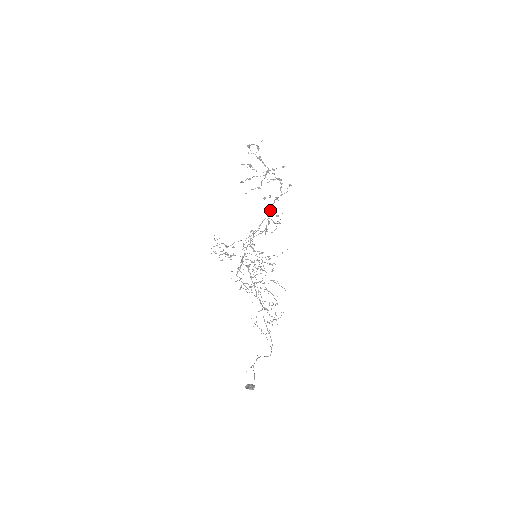
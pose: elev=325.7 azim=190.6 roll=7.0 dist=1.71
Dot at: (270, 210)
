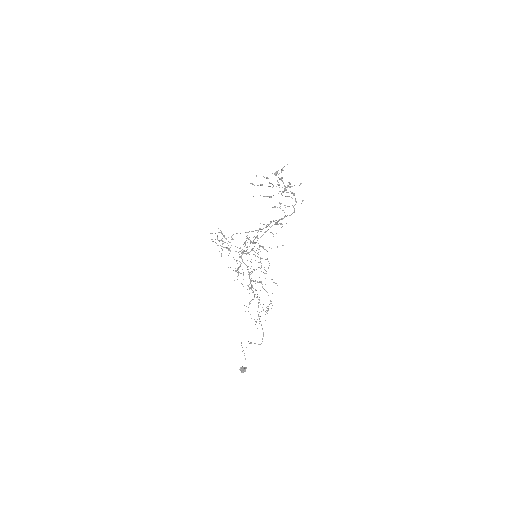
Dot at: (278, 221)
